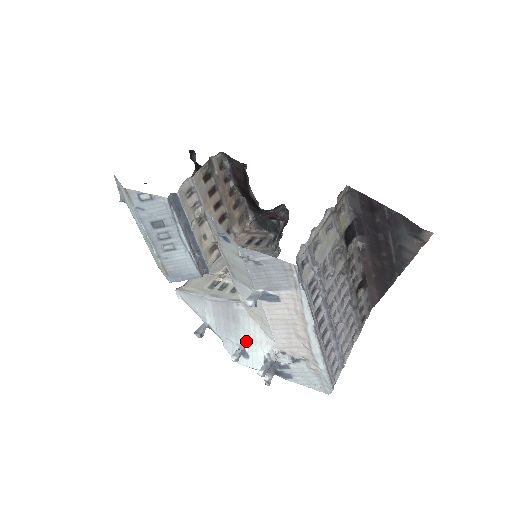
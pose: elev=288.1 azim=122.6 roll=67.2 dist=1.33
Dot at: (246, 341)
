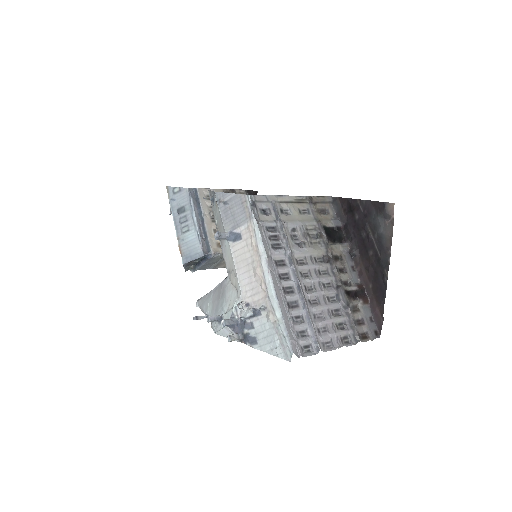
Dot at: (225, 309)
